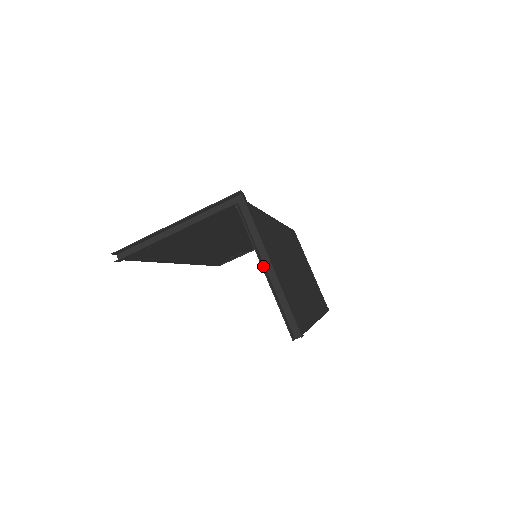
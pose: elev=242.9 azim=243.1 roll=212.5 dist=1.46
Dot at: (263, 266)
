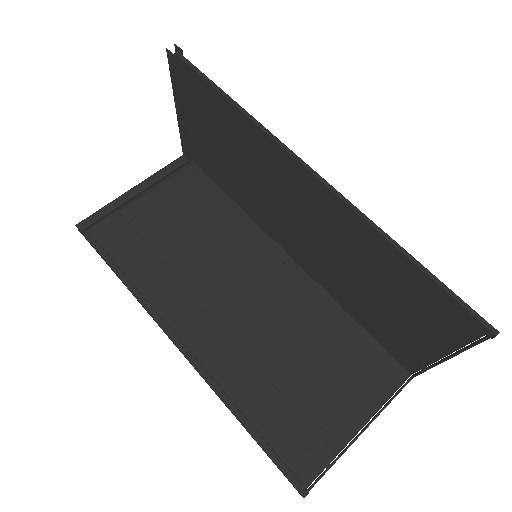
Dot at: (179, 114)
